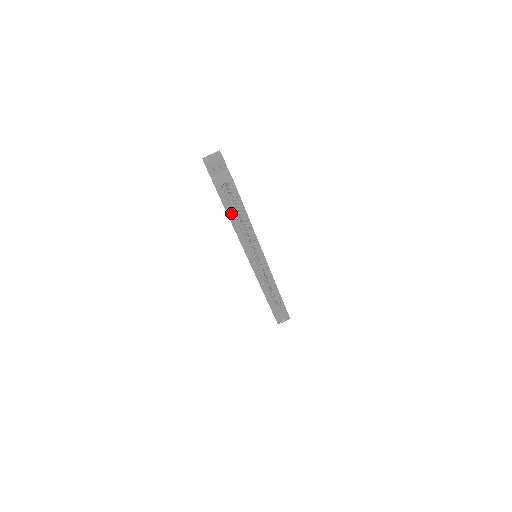
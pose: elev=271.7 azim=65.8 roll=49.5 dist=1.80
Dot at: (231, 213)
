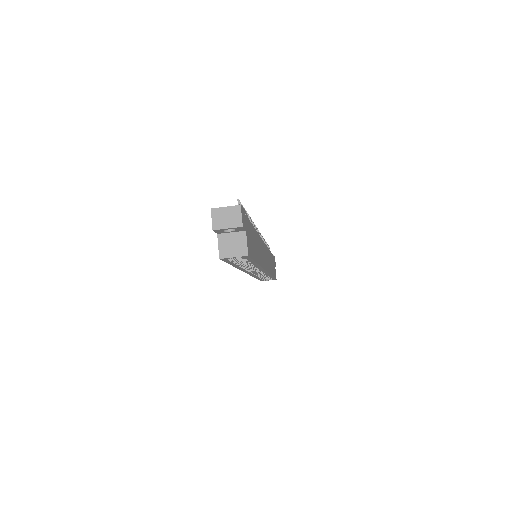
Dot at: occluded
